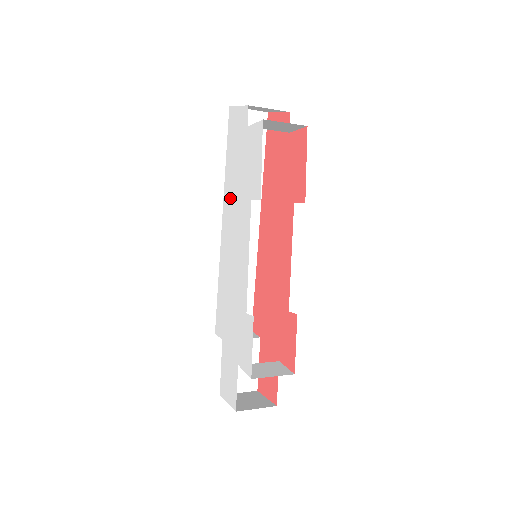
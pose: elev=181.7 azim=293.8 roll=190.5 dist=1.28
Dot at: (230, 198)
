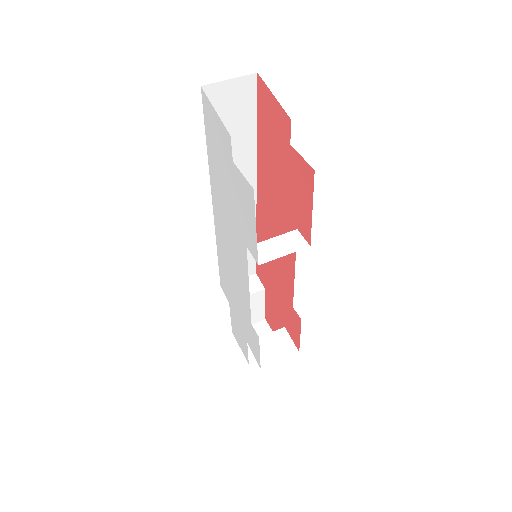
Dot at: (219, 202)
